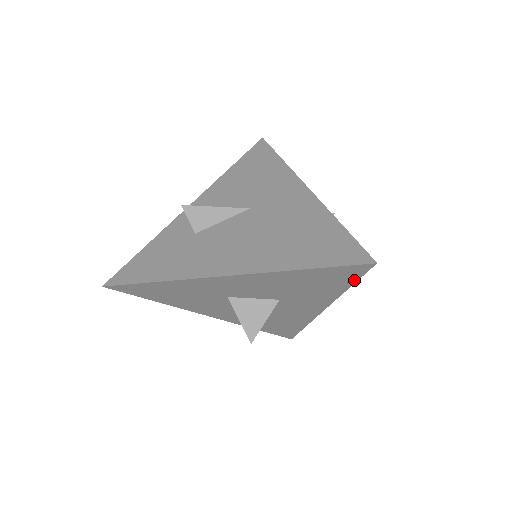
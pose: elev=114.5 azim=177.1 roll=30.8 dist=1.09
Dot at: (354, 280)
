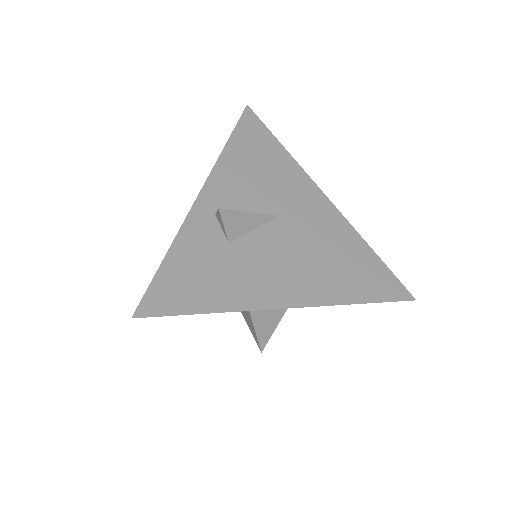
Dot at: occluded
